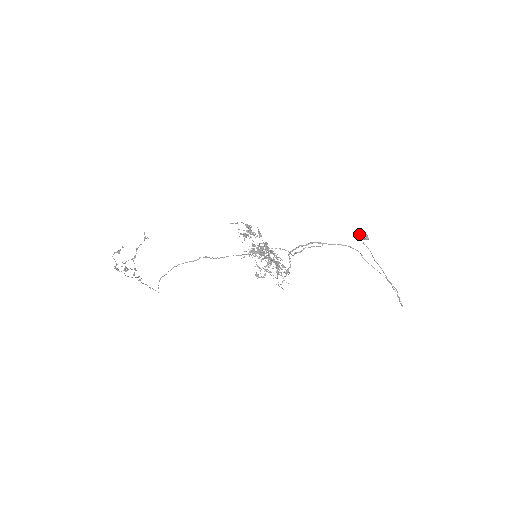
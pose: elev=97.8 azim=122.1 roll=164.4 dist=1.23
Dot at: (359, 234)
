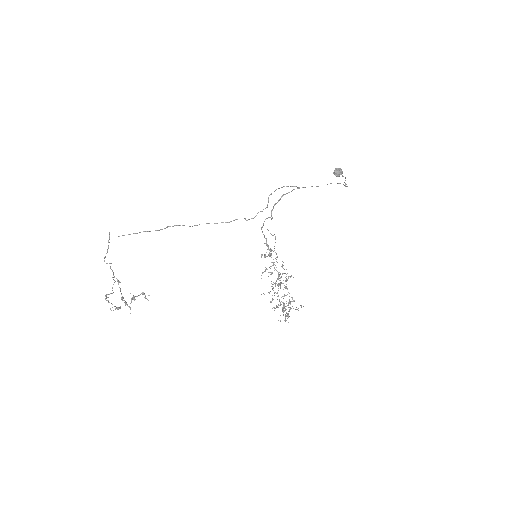
Dot at: occluded
